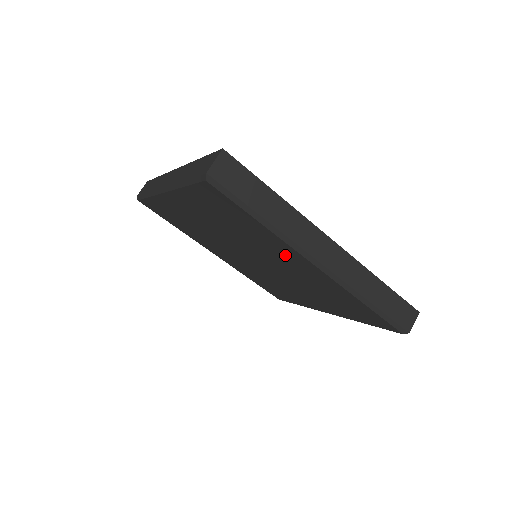
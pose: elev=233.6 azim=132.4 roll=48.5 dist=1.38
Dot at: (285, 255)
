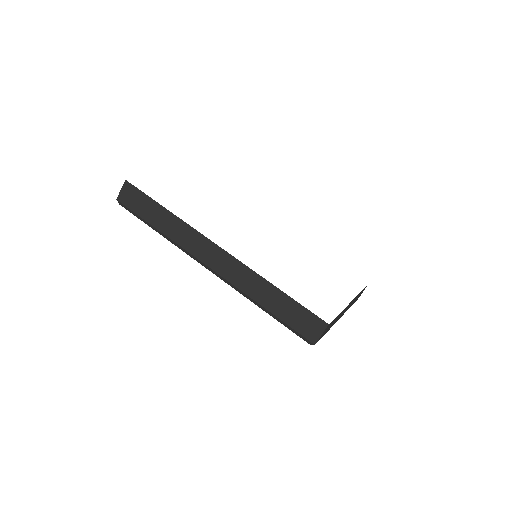
Dot at: occluded
